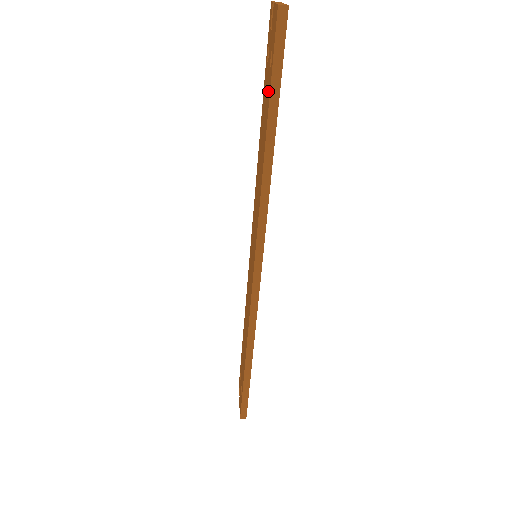
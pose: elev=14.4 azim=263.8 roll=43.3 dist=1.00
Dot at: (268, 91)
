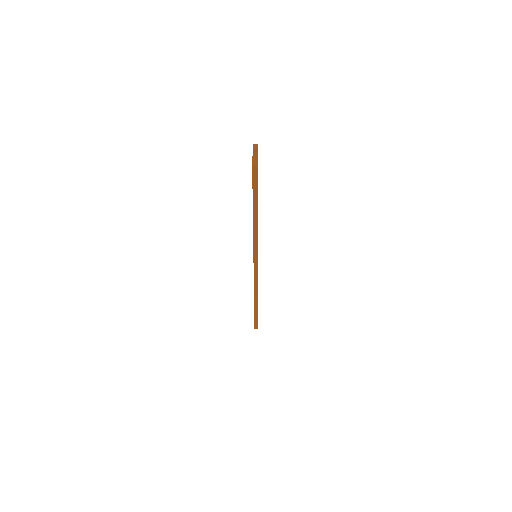
Dot at: occluded
